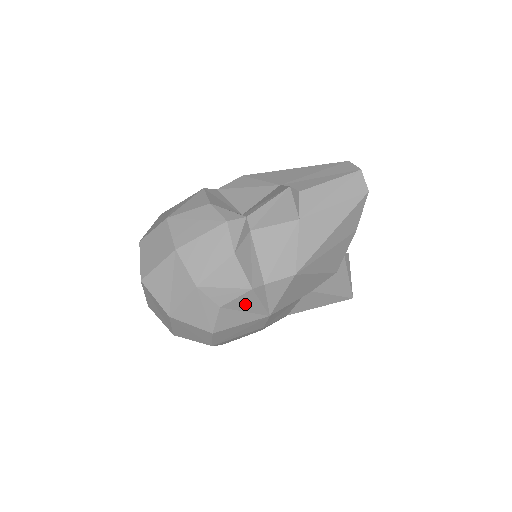
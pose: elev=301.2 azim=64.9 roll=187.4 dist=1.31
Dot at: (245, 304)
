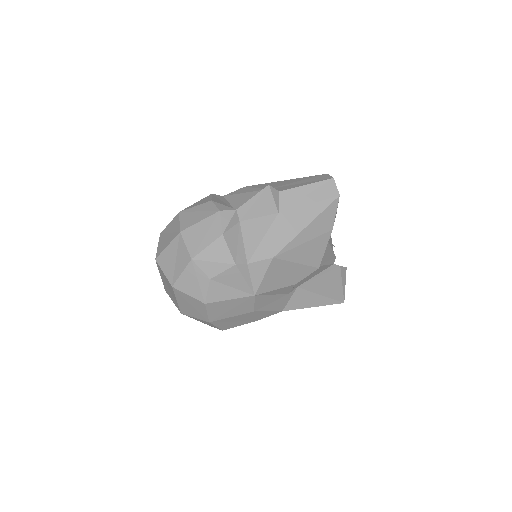
Dot at: (231, 279)
